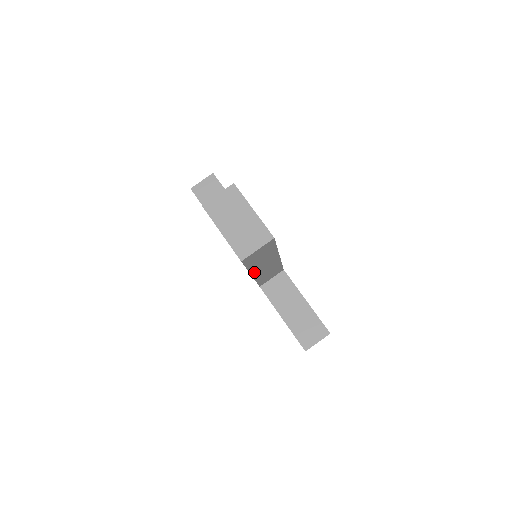
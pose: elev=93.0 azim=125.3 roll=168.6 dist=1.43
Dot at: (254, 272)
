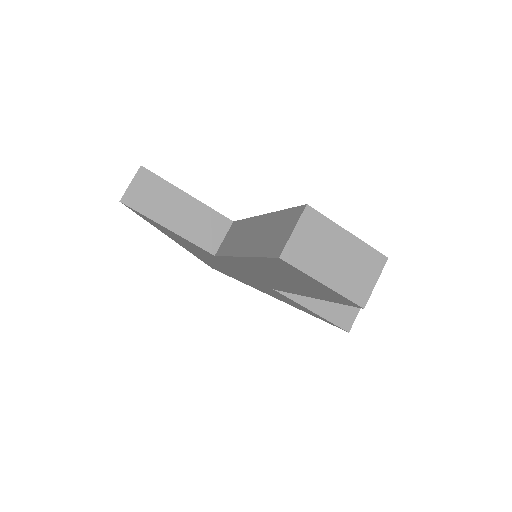
Dot at: occluded
